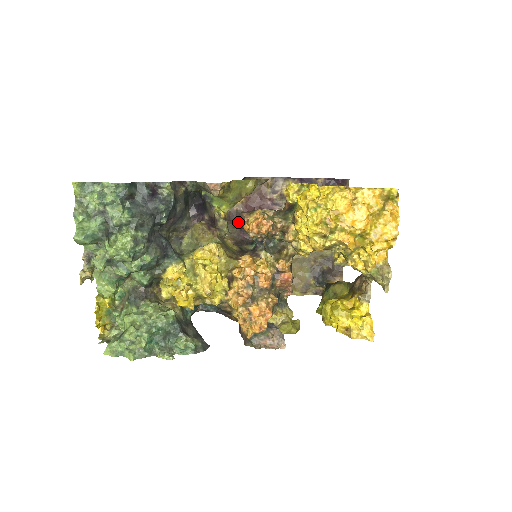
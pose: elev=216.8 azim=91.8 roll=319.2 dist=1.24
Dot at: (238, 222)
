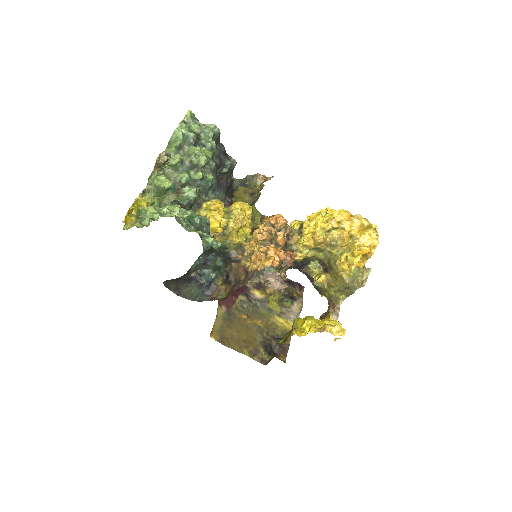
Dot at: occluded
